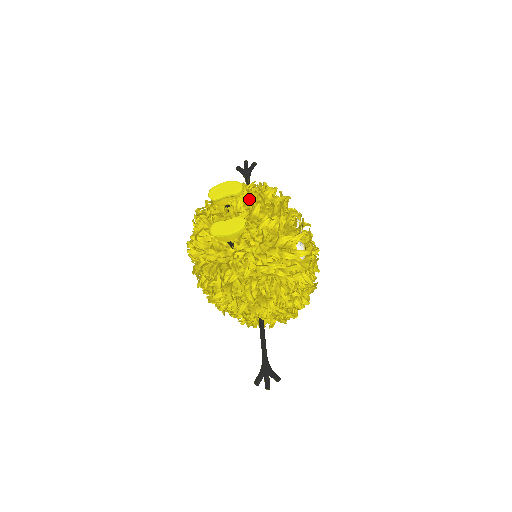
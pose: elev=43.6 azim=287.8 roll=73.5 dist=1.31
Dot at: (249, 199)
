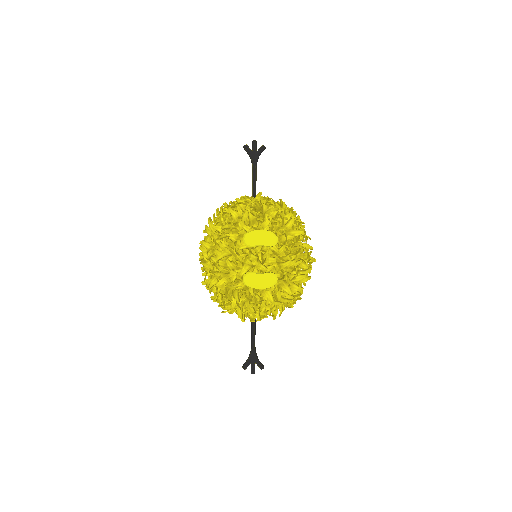
Dot at: (271, 229)
